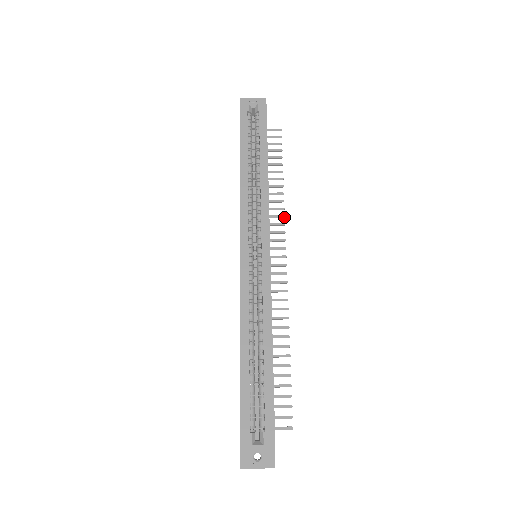
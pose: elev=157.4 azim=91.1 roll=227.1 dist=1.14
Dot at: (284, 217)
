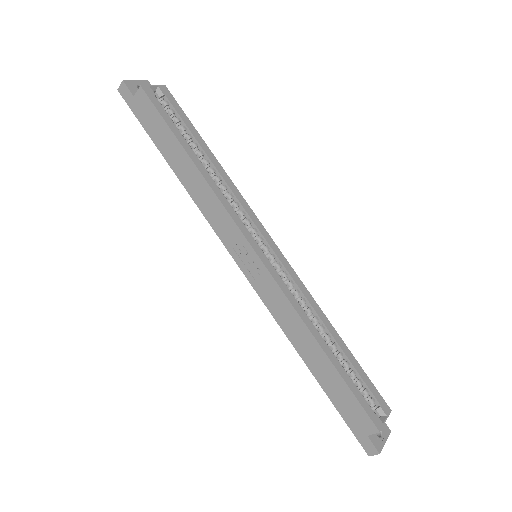
Dot at: occluded
